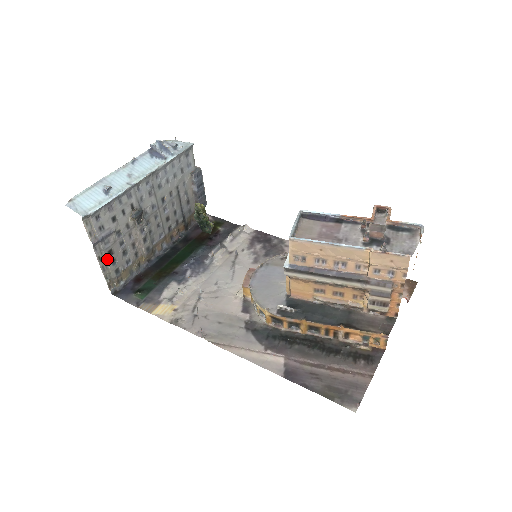
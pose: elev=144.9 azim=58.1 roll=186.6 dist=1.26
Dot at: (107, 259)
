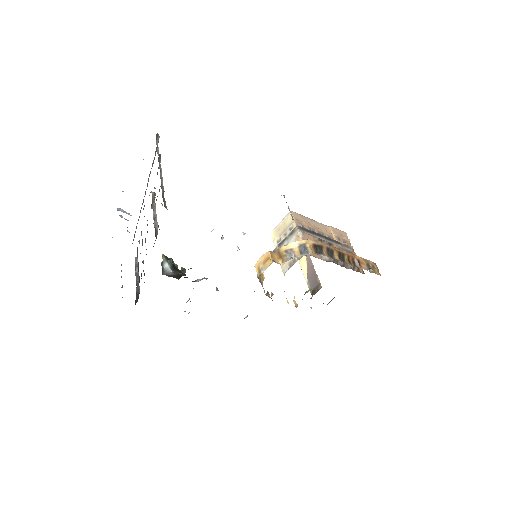
Dot at: (161, 177)
